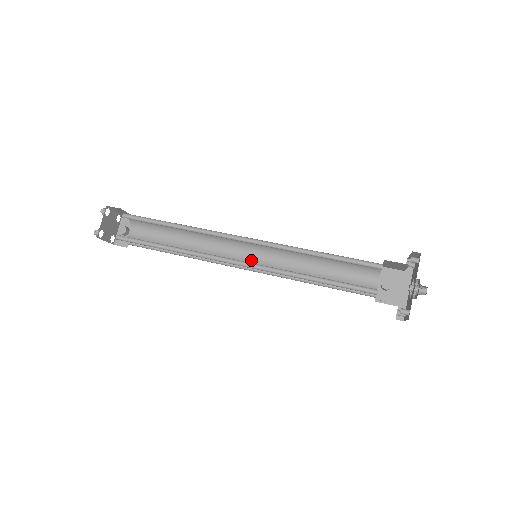
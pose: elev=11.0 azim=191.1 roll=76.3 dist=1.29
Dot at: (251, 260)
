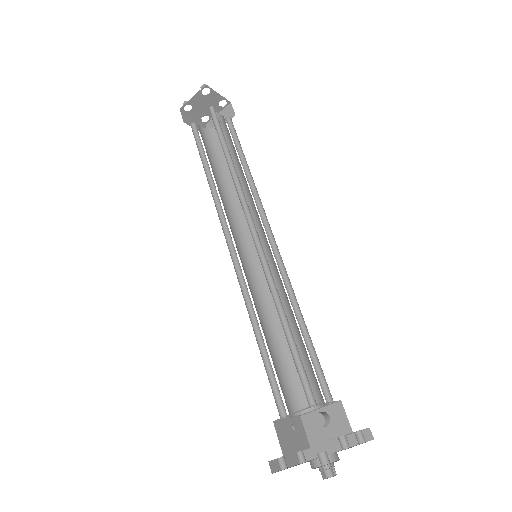
Dot at: occluded
